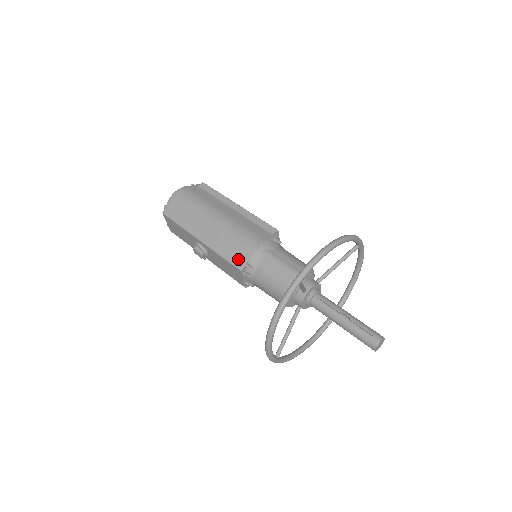
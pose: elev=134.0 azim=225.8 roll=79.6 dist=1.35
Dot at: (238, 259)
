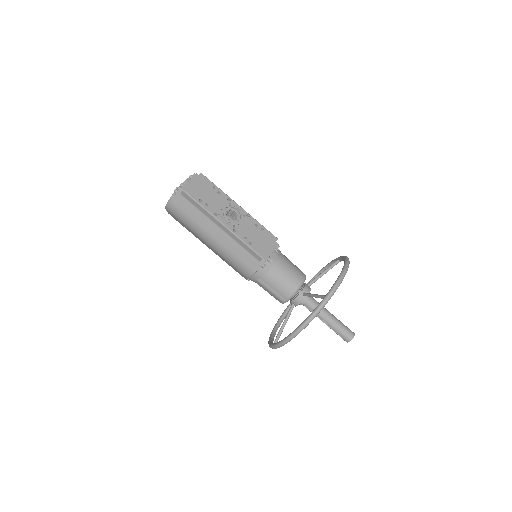
Dot at: (240, 274)
